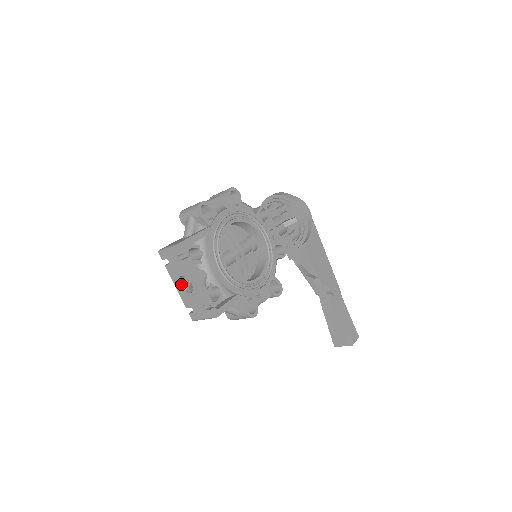
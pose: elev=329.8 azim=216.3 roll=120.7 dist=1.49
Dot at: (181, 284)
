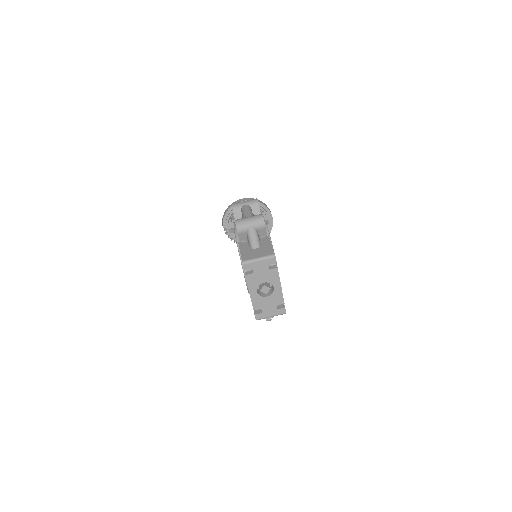
Dot at: (256, 290)
